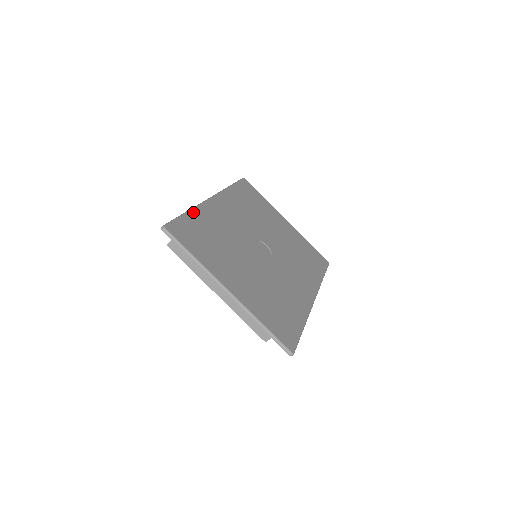
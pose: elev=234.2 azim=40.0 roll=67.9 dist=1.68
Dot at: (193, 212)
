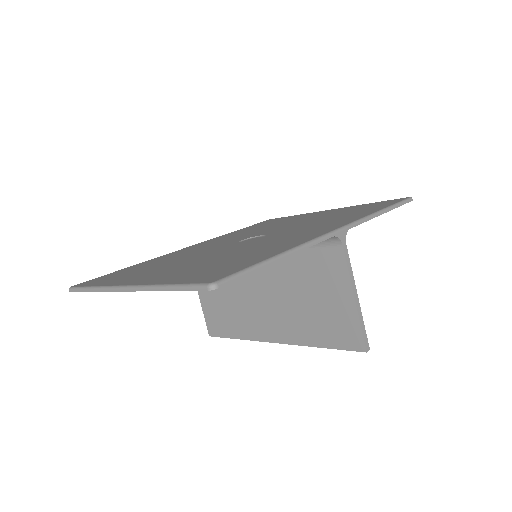
Dot at: (138, 264)
